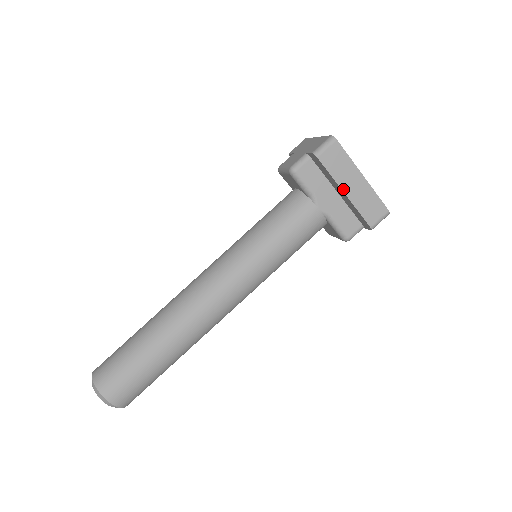
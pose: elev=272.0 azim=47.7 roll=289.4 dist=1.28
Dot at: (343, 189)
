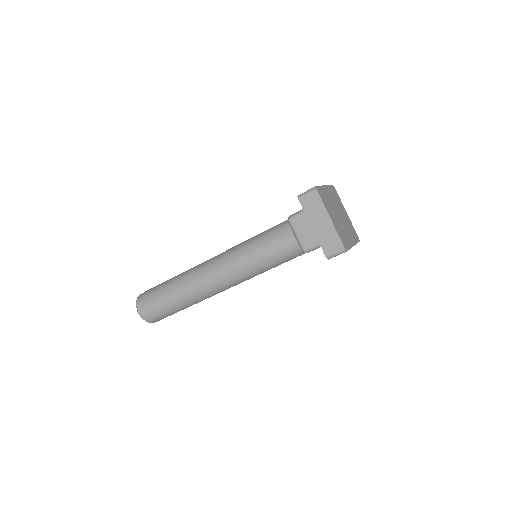
Dot at: occluded
